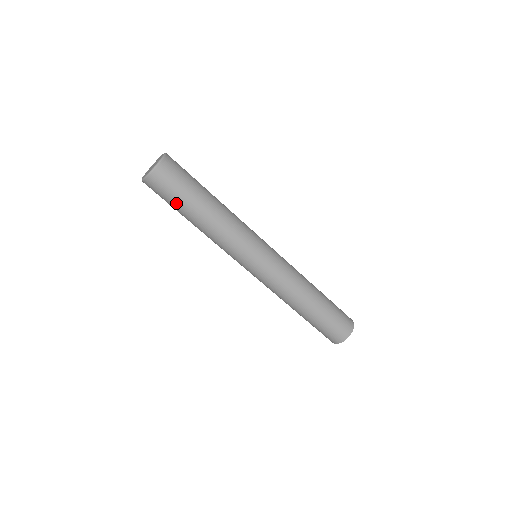
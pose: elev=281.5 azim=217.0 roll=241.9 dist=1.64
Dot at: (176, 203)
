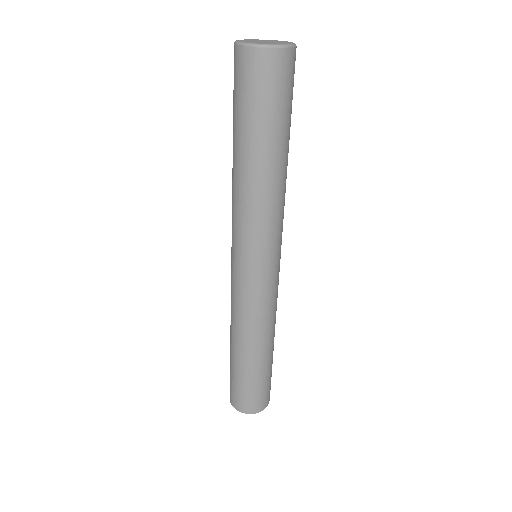
Dot at: (238, 112)
